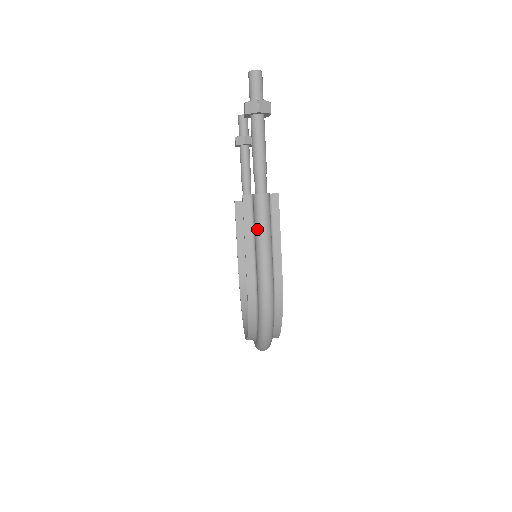
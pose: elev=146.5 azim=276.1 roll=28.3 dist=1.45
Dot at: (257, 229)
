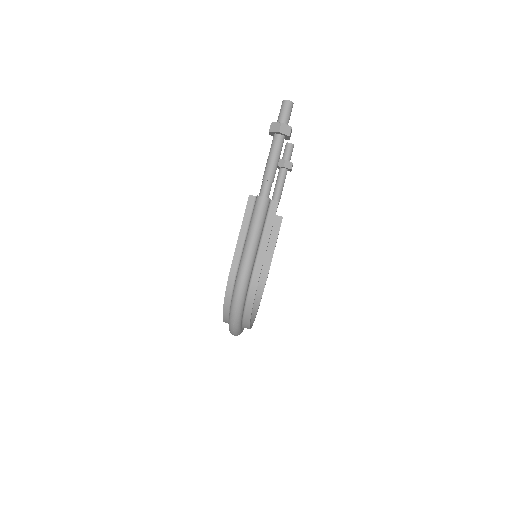
Dot at: (251, 224)
